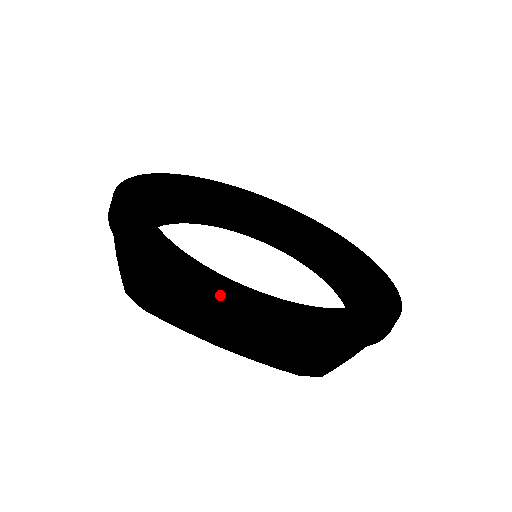
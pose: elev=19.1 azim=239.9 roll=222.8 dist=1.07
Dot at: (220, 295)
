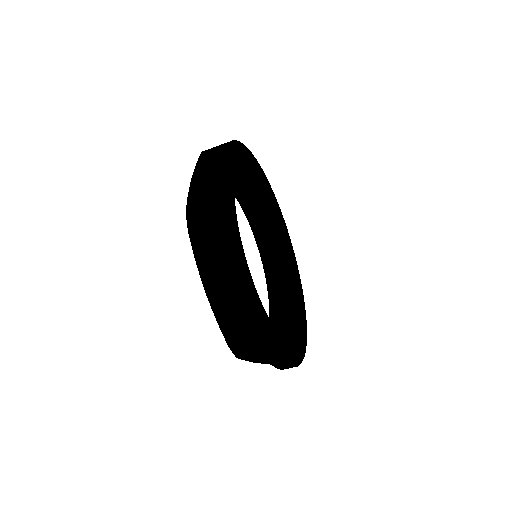
Dot at: (240, 270)
